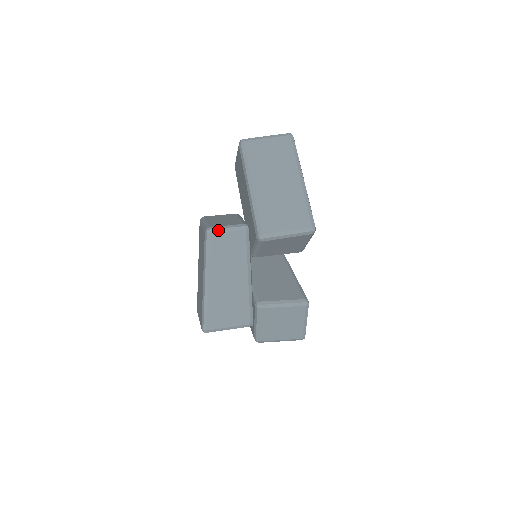
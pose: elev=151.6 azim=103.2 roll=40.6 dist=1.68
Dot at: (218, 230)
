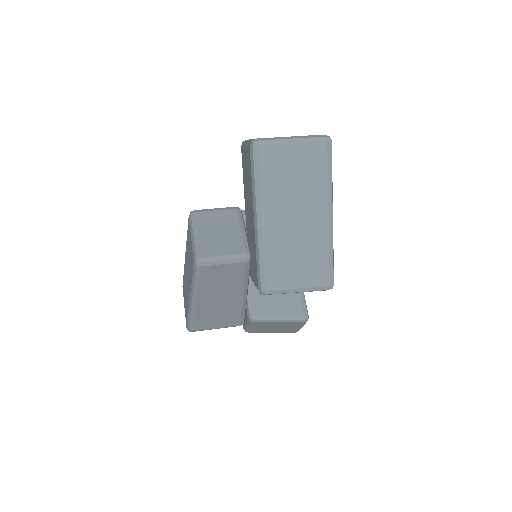
Dot at: (211, 263)
